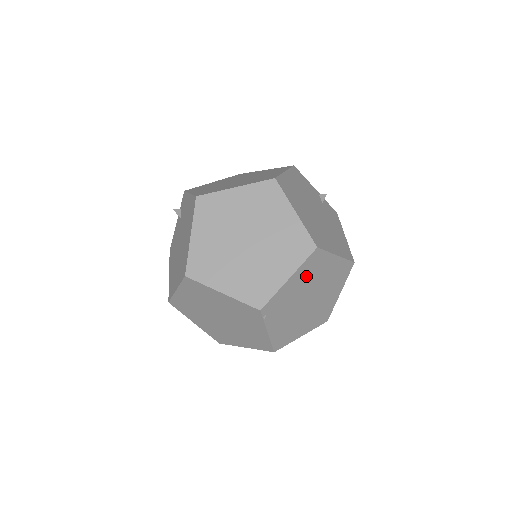
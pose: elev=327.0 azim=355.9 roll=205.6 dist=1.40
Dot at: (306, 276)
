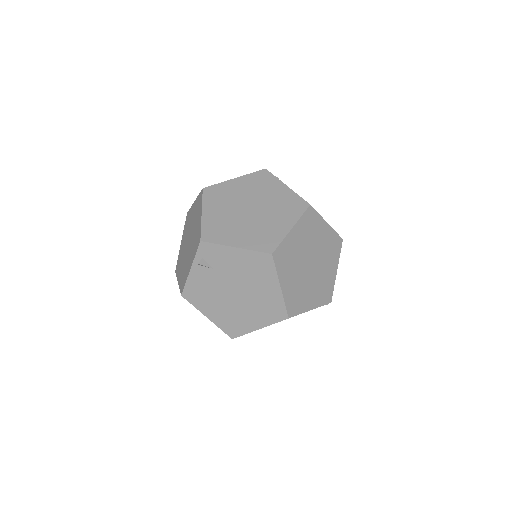
Dot at: occluded
